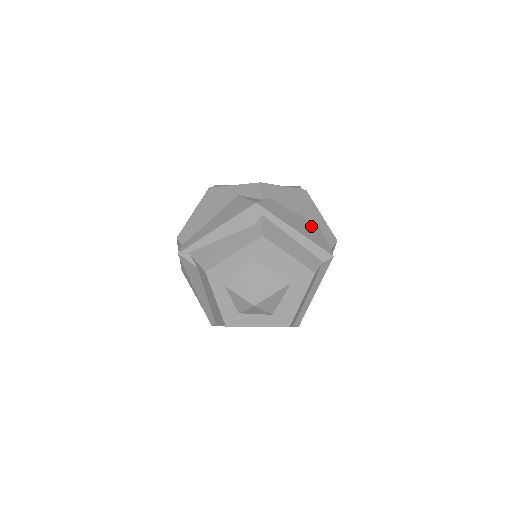
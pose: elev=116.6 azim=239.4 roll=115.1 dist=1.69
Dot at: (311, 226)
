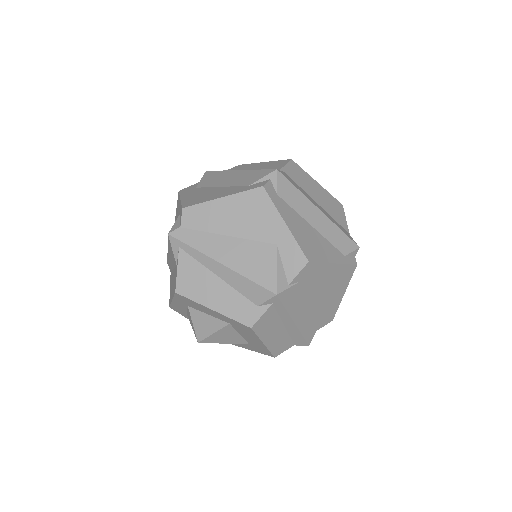
Dot at: (319, 310)
